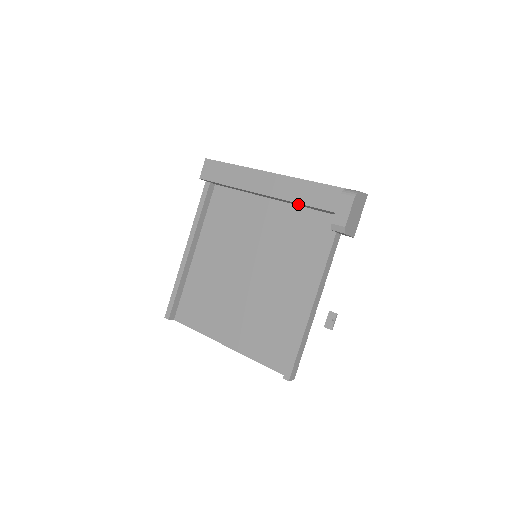
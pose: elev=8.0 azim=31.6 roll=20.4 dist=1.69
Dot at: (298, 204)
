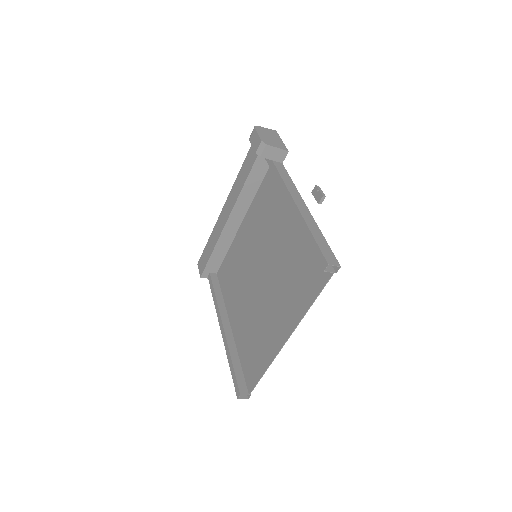
Dot at: (248, 192)
